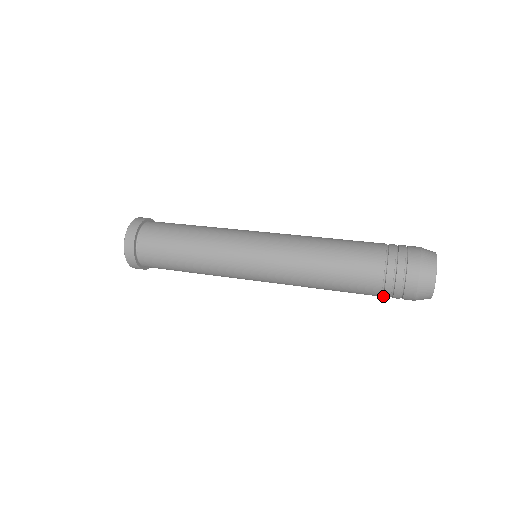
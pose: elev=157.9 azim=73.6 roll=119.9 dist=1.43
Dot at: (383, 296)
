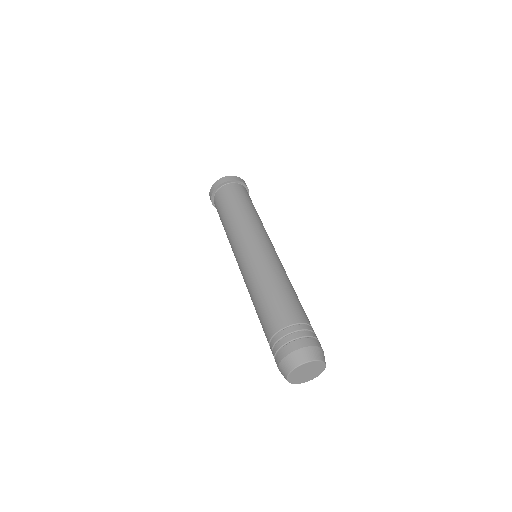
Dot at: (270, 346)
